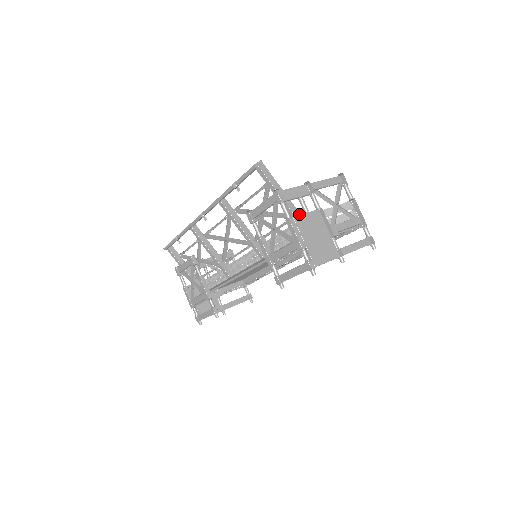
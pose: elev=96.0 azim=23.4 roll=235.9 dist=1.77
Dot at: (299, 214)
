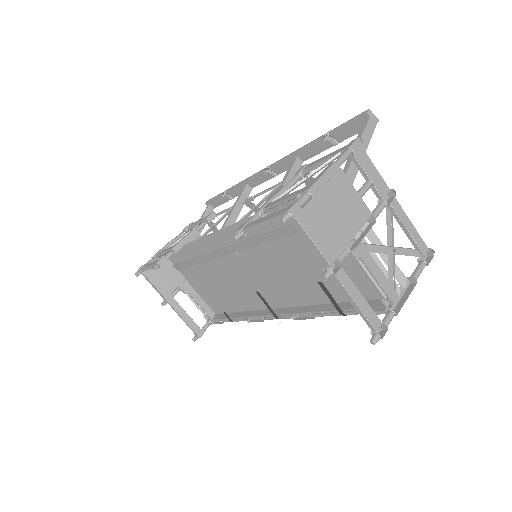
Dot at: occluded
